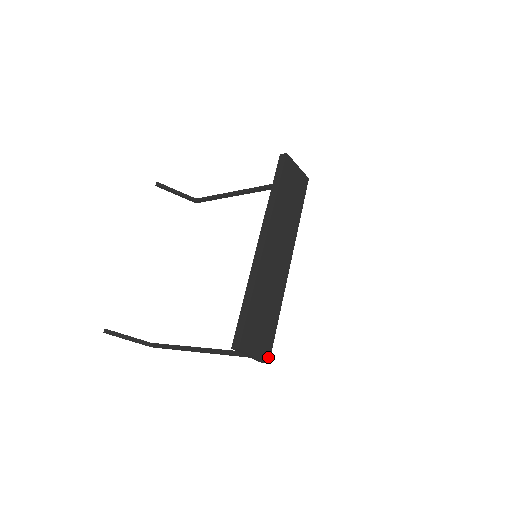
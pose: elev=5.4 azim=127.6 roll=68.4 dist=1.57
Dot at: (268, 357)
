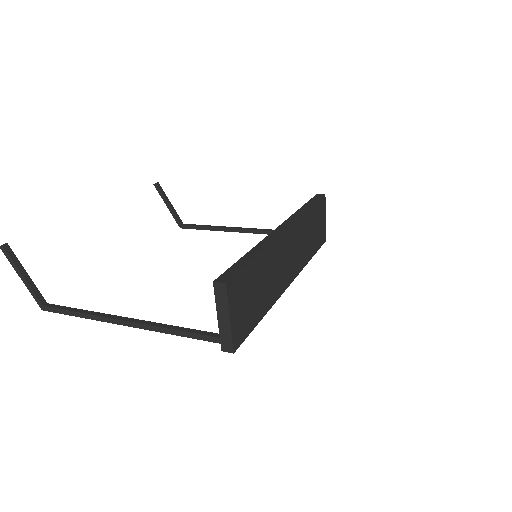
Dot at: (237, 344)
